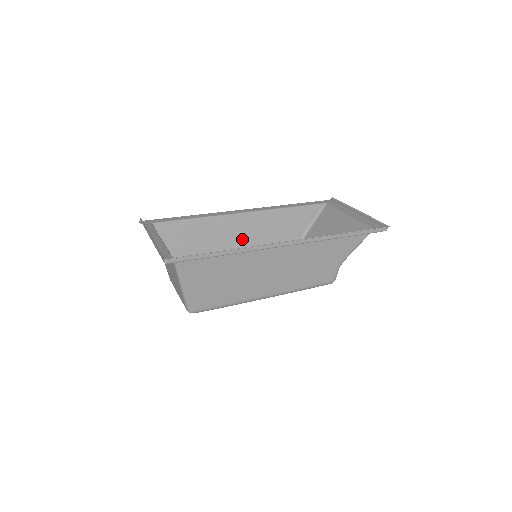
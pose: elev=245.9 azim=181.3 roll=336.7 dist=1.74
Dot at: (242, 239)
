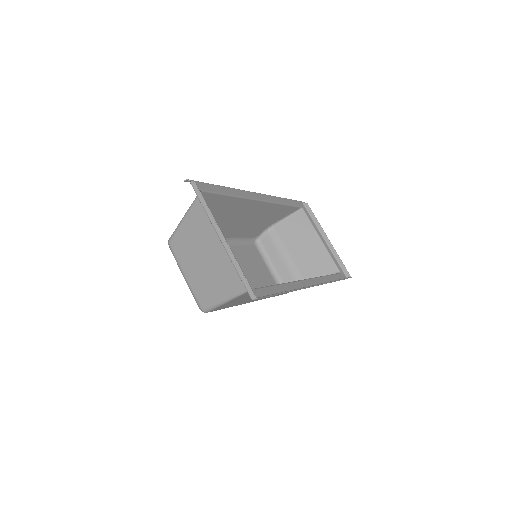
Dot at: (239, 219)
